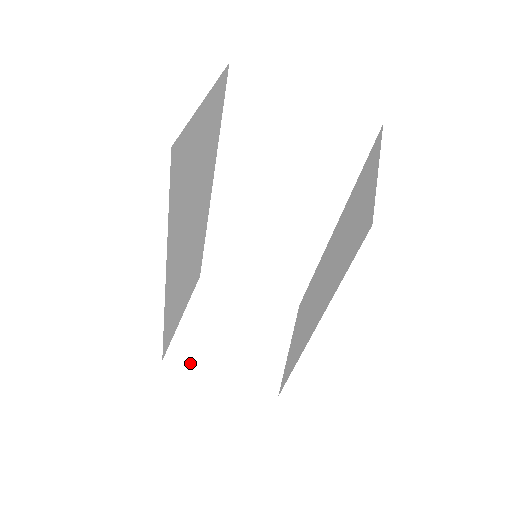
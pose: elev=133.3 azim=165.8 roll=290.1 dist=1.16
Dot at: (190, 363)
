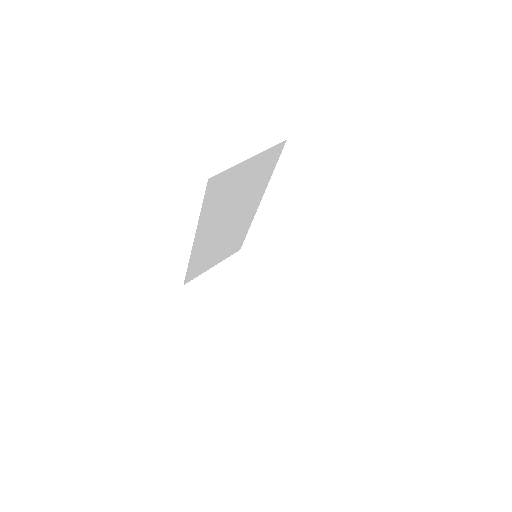
Dot at: (197, 296)
